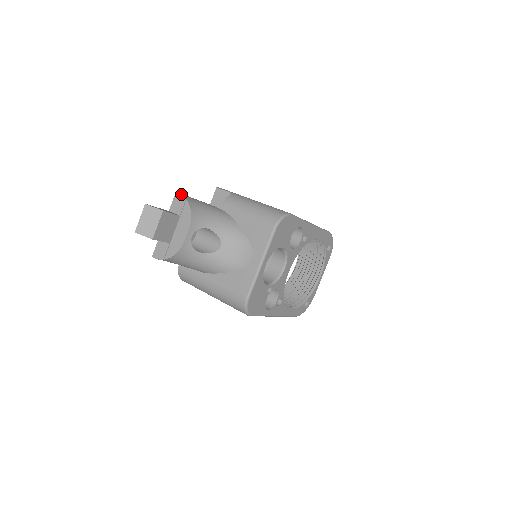
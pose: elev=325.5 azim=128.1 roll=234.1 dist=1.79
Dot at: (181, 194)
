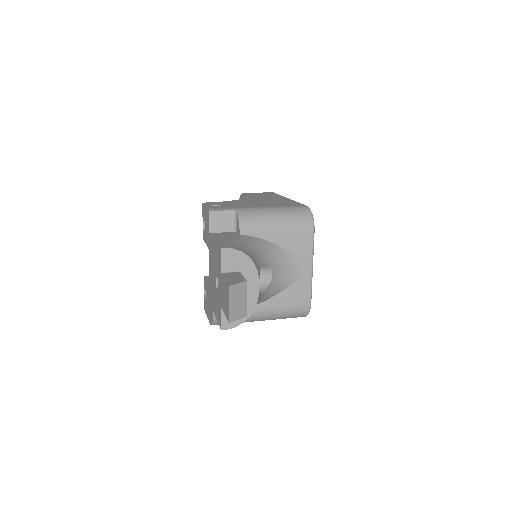
Dot at: (229, 248)
